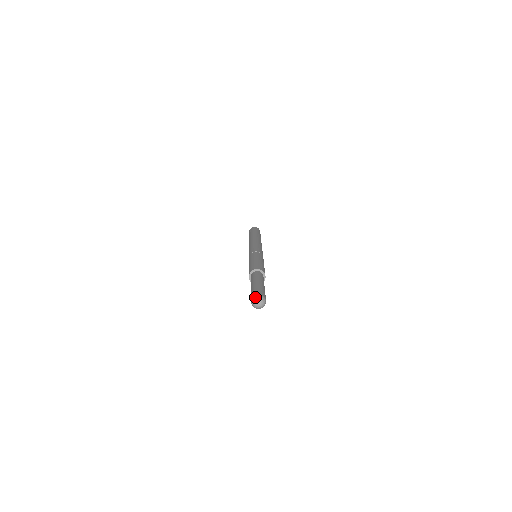
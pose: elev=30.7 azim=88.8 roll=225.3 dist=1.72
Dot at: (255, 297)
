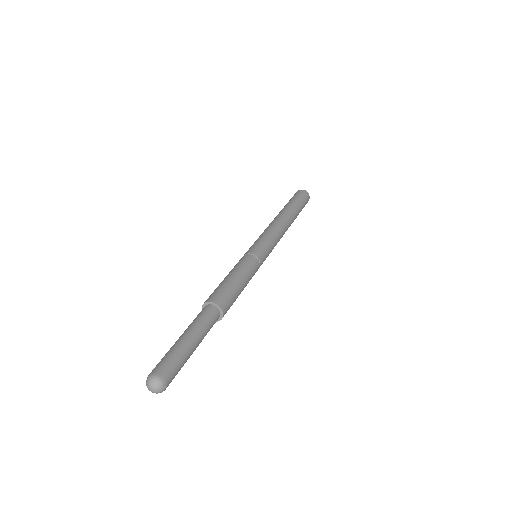
Dot at: (148, 378)
